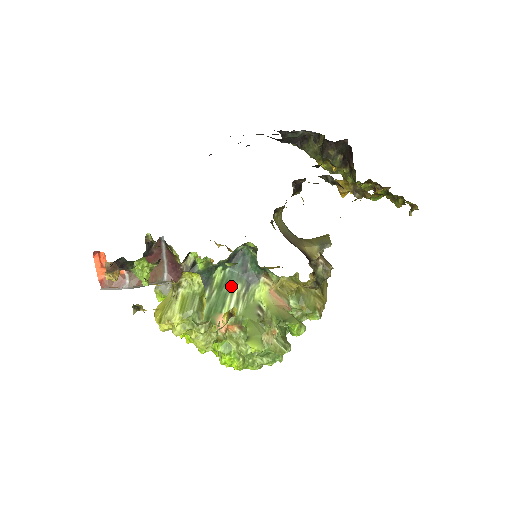
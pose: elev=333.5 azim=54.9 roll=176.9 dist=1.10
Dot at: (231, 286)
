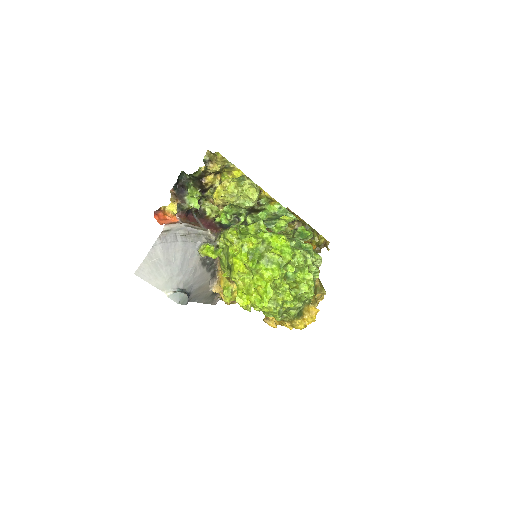
Dot at: occluded
